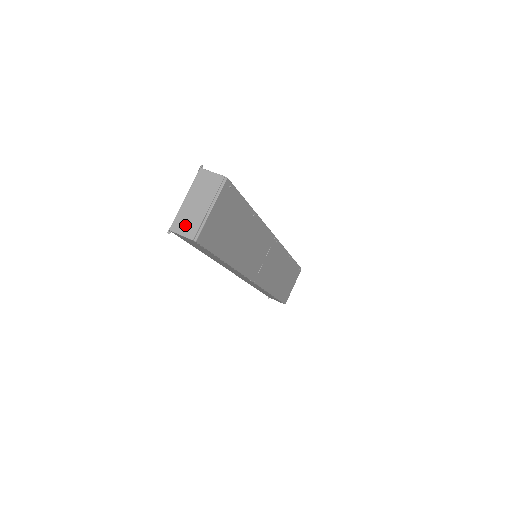
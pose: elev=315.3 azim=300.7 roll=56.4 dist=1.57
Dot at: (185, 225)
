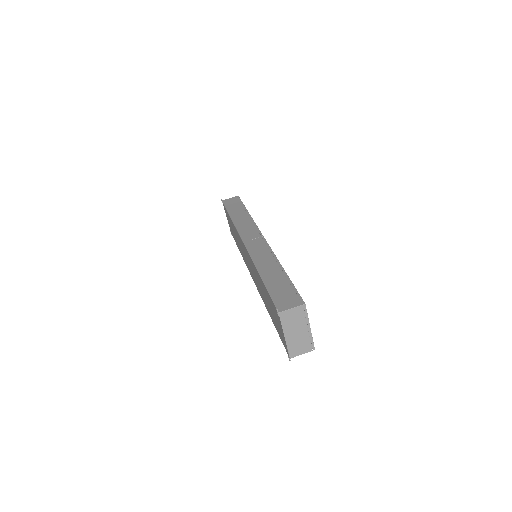
Dot at: (299, 349)
